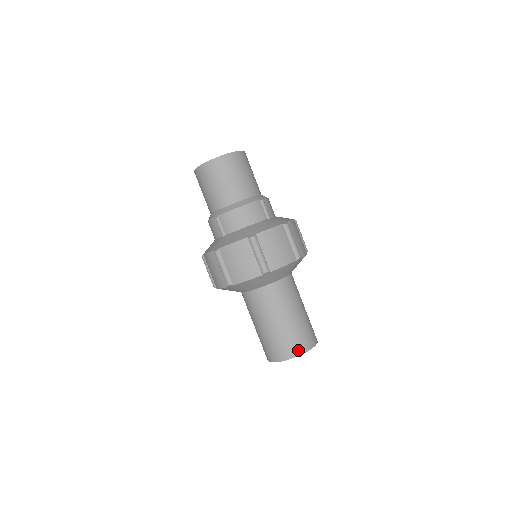
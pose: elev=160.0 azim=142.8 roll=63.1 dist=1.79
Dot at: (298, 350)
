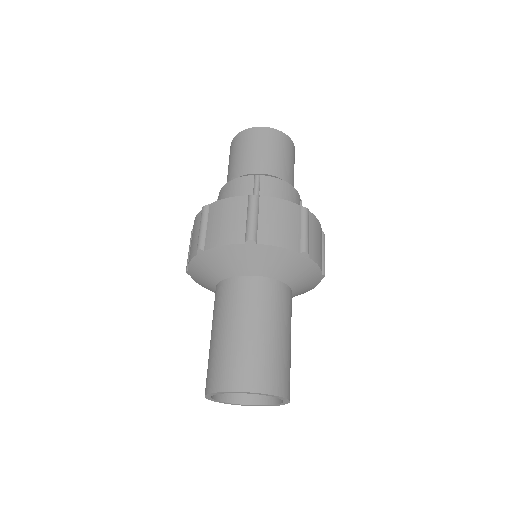
Dot at: (218, 383)
